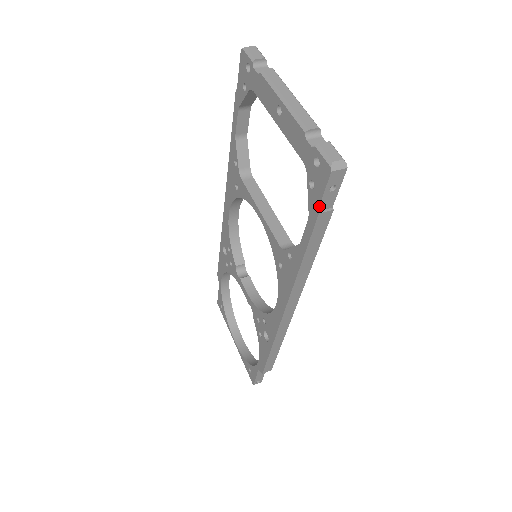
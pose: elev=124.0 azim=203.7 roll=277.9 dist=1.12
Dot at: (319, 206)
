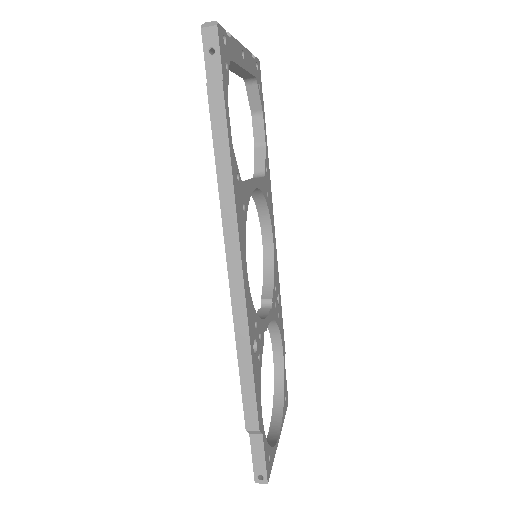
Dot at: (206, 76)
